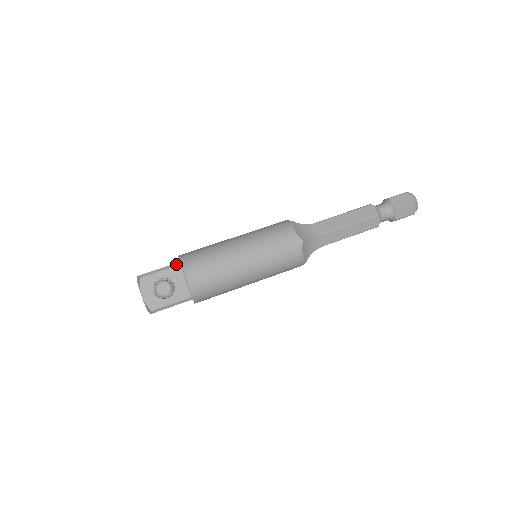
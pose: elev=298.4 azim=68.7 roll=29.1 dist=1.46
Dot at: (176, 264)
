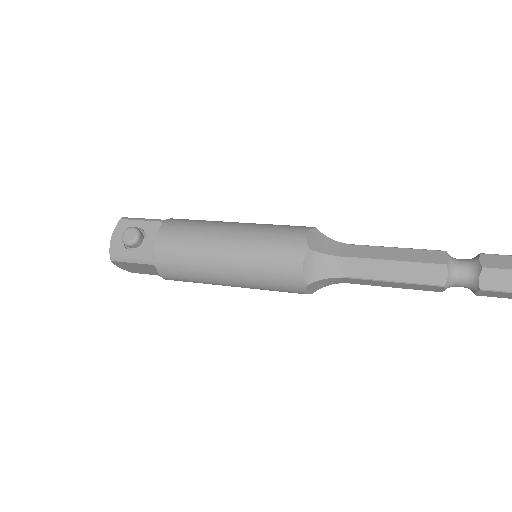
Dot at: (160, 220)
